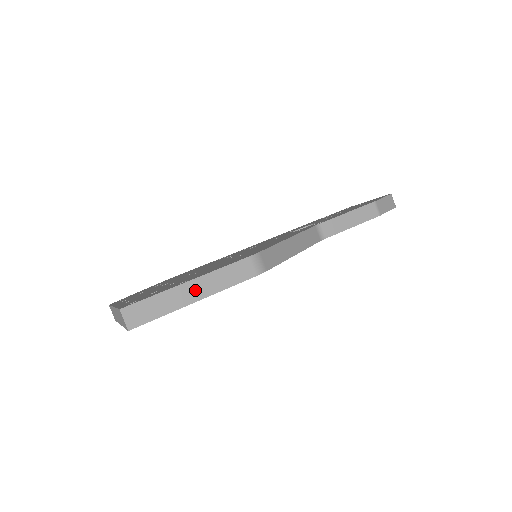
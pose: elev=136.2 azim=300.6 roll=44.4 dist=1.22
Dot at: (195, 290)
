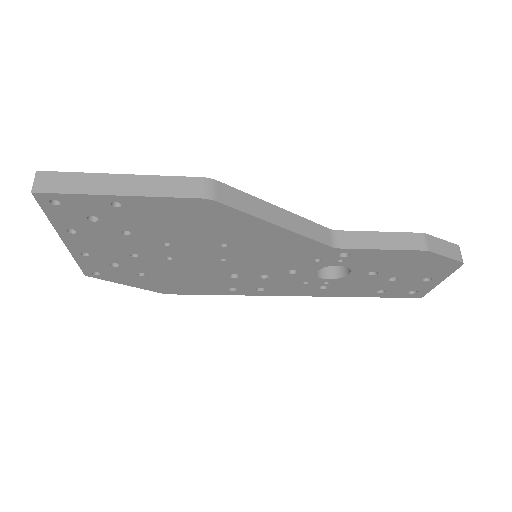
Dot at: (123, 184)
